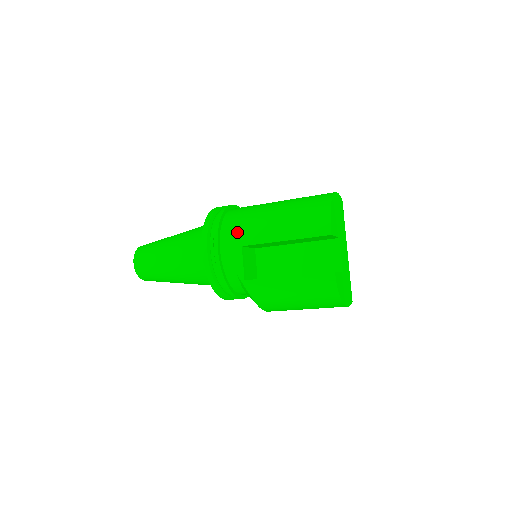
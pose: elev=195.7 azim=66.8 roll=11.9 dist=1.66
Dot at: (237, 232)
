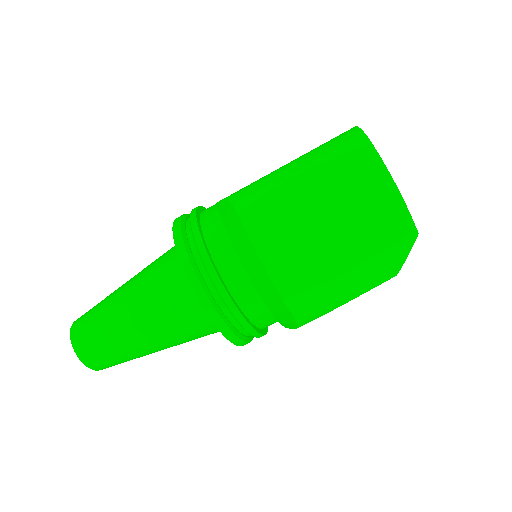
Dot at: occluded
